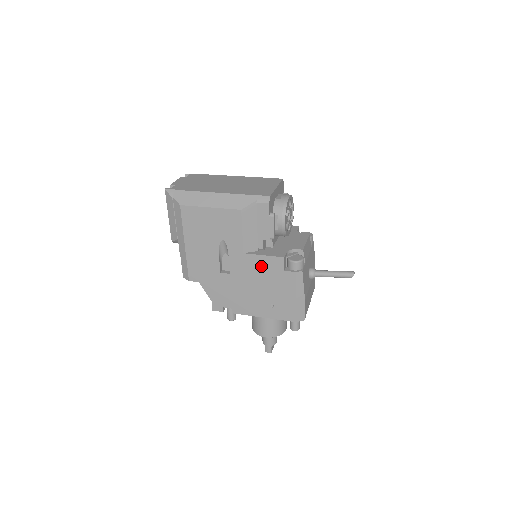
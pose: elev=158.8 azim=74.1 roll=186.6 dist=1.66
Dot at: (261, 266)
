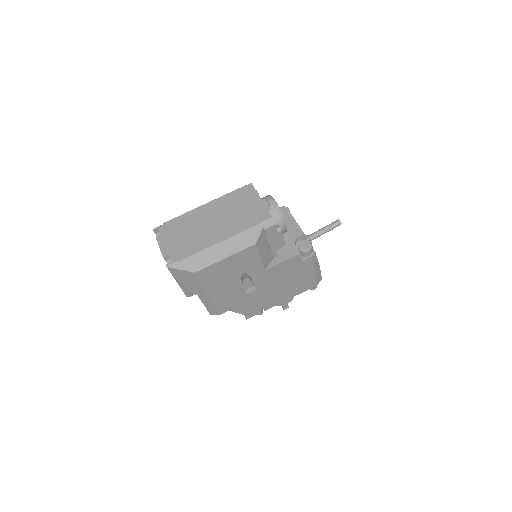
Dot at: (282, 270)
